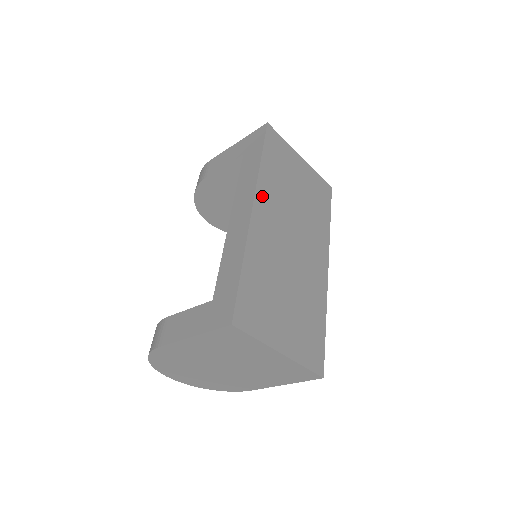
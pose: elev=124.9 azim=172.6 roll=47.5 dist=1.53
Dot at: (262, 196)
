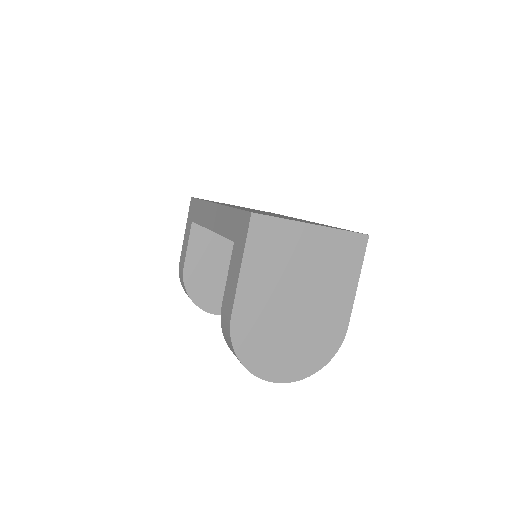
Dot at: occluded
